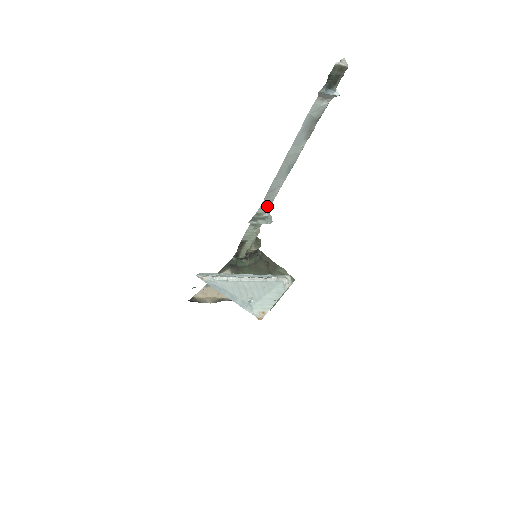
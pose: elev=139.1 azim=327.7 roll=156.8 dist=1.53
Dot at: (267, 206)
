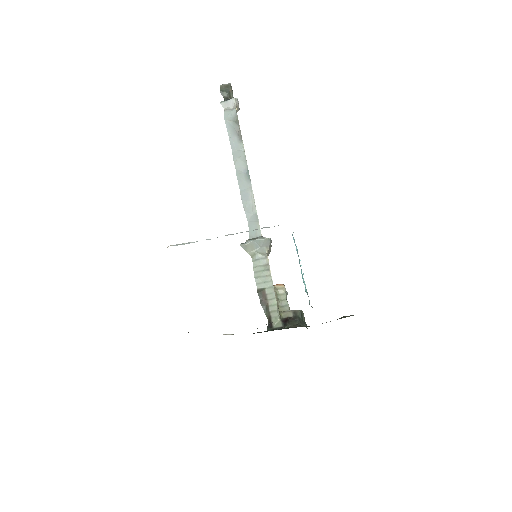
Dot at: (256, 227)
